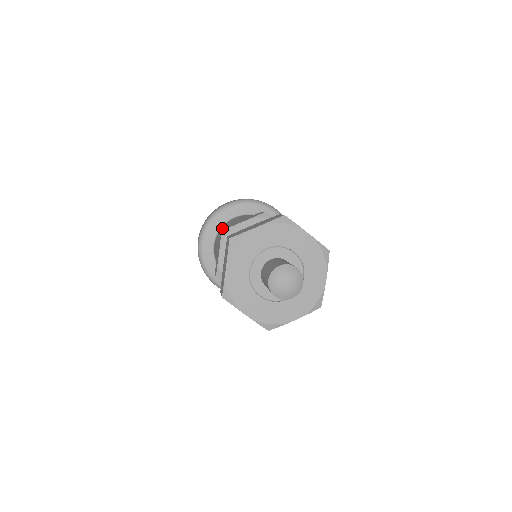
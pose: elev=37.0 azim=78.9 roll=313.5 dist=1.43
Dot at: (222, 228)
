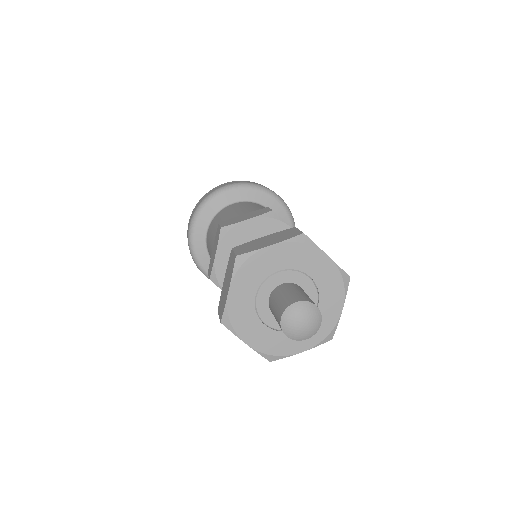
Dot at: (221, 223)
